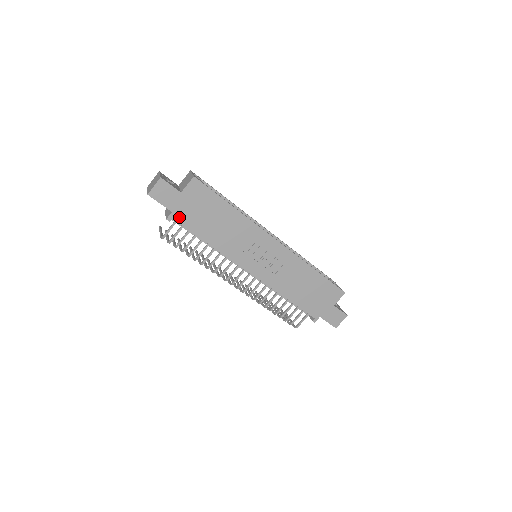
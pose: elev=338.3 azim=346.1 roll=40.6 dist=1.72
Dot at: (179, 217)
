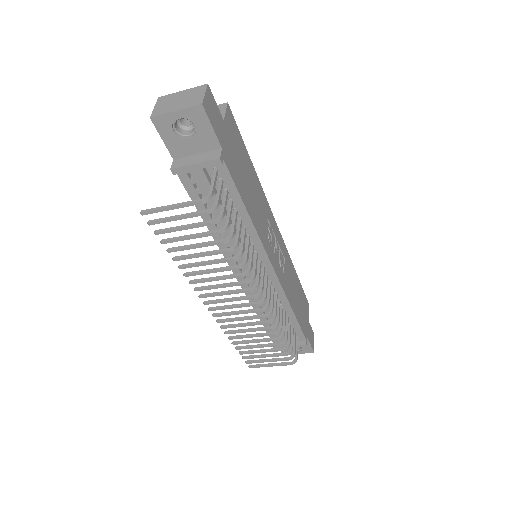
Dot at: (227, 160)
